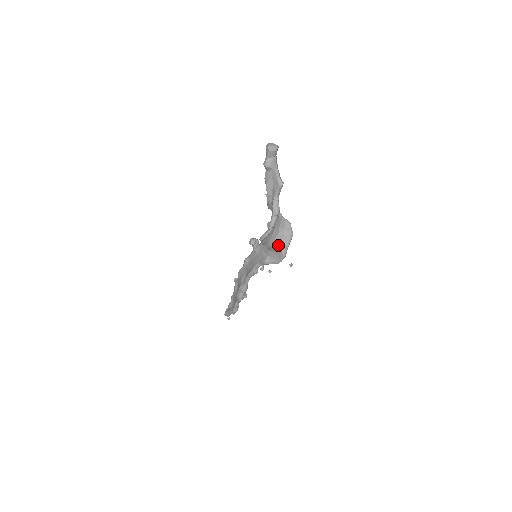
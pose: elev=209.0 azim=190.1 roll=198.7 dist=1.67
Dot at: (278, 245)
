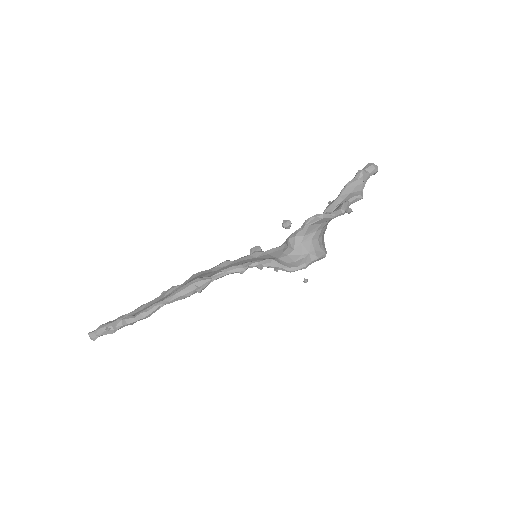
Dot at: (308, 249)
